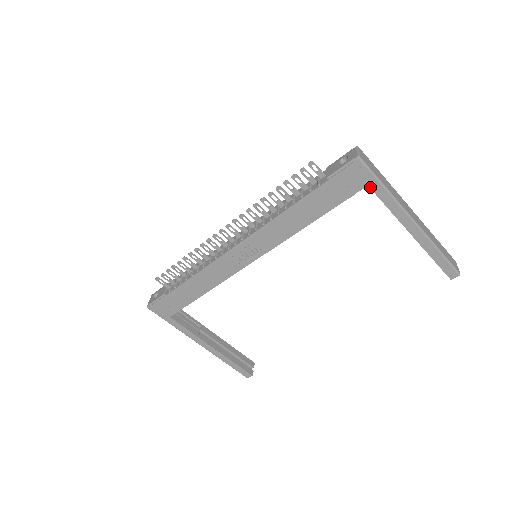
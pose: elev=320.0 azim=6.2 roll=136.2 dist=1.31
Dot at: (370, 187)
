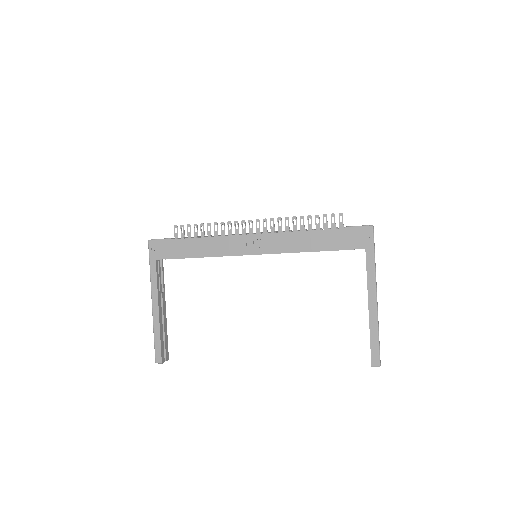
Dot at: (366, 251)
